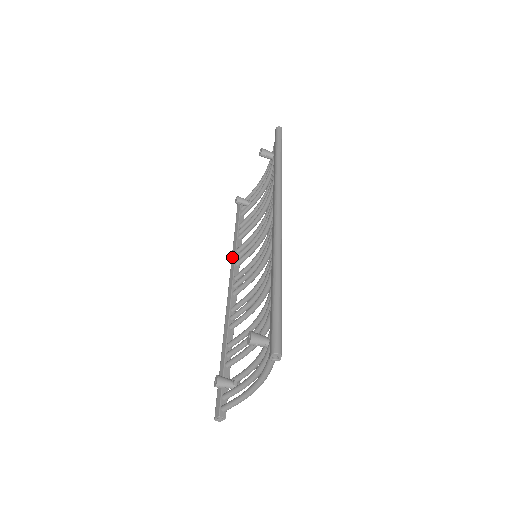
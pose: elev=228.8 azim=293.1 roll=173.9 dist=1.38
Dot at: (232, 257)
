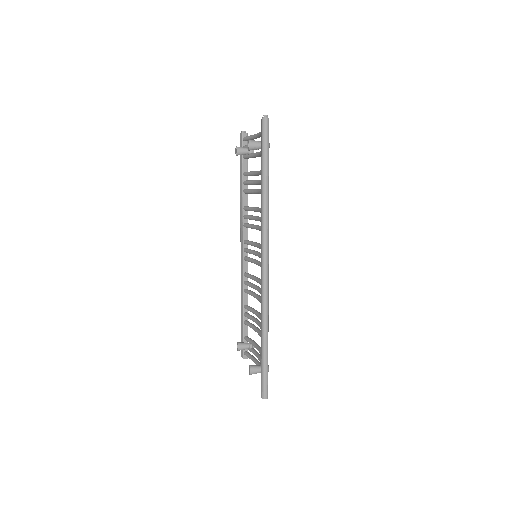
Dot at: (240, 215)
